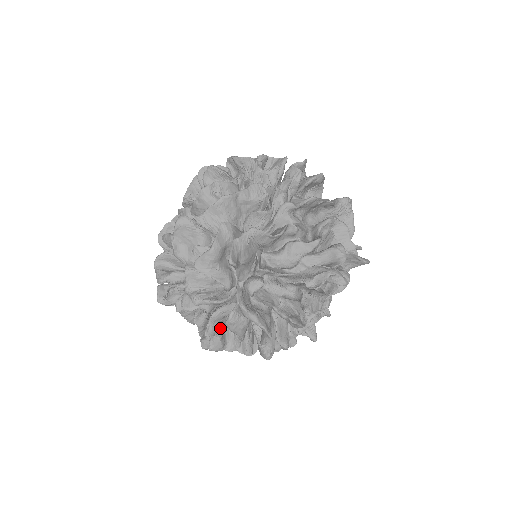
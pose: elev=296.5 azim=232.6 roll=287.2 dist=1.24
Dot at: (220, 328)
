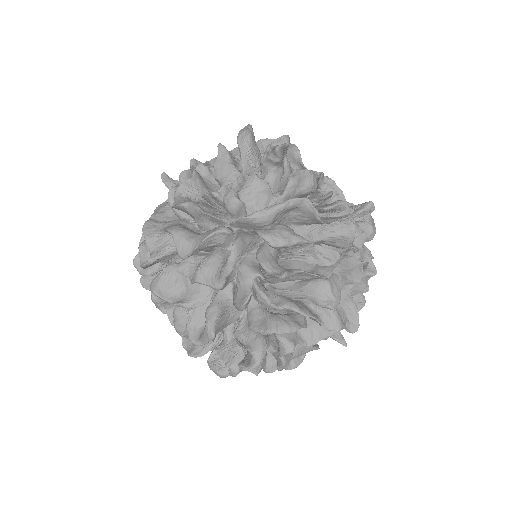
Dot at: (289, 270)
